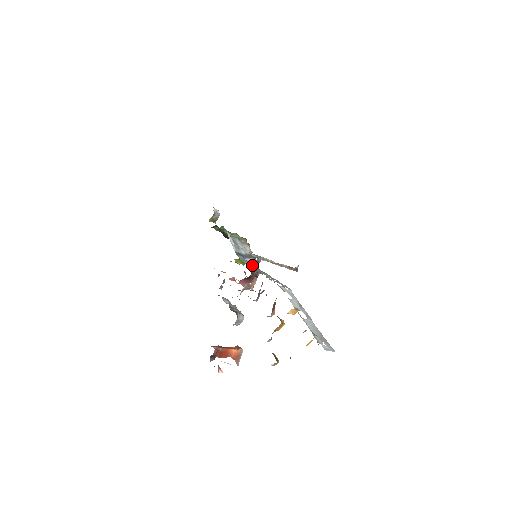
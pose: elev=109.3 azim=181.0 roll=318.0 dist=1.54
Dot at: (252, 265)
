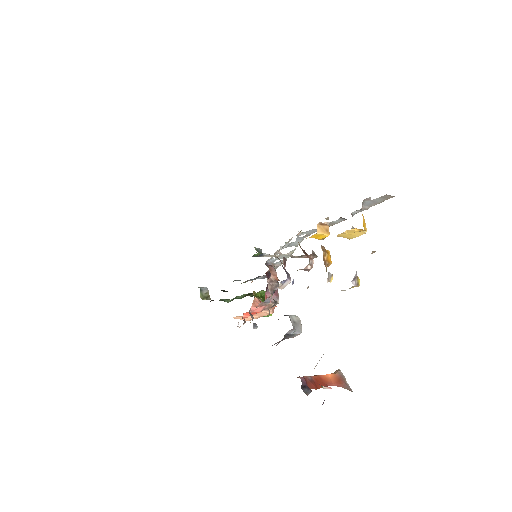
Dot at: occluded
